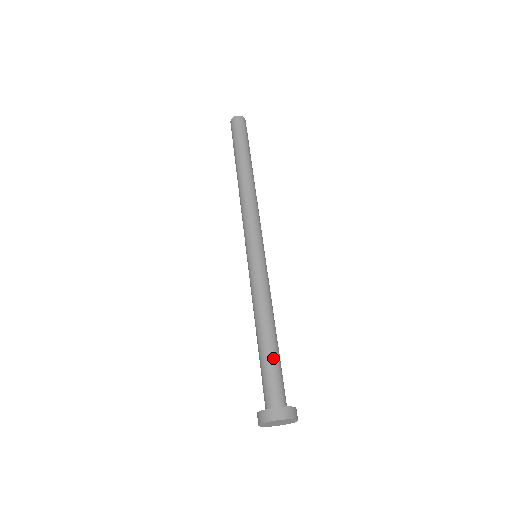
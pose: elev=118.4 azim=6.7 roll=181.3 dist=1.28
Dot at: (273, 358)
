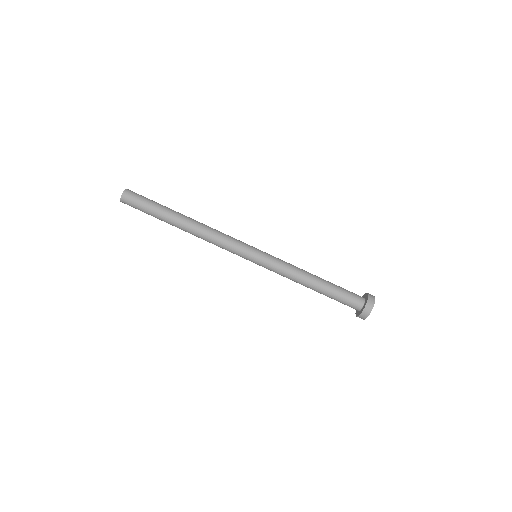
Dot at: (334, 289)
